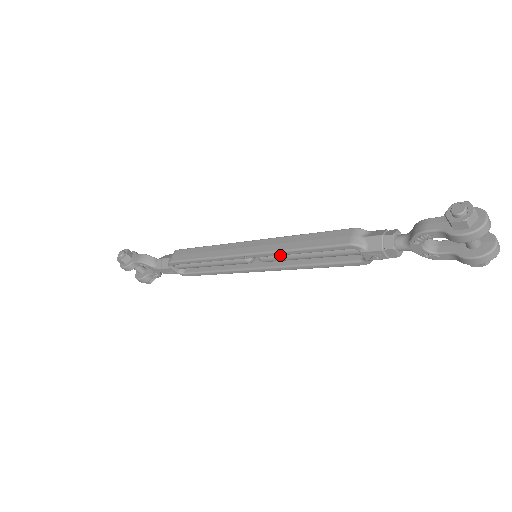
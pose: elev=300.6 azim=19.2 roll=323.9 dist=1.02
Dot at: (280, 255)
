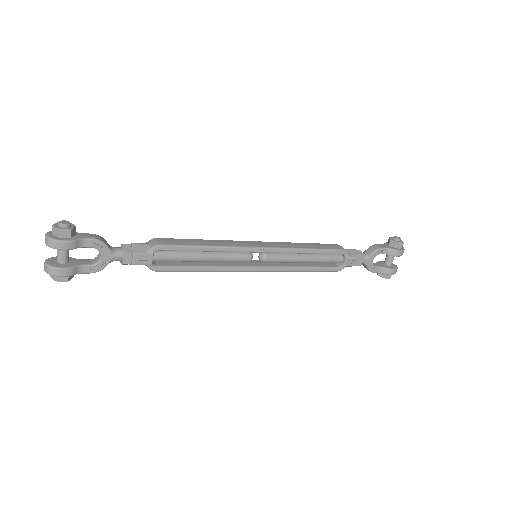
Dot at: (285, 255)
